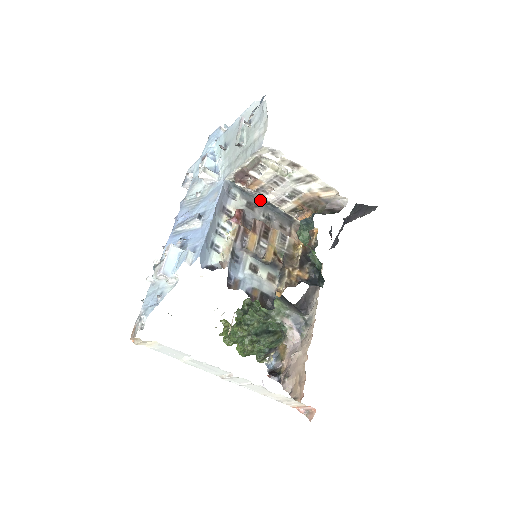
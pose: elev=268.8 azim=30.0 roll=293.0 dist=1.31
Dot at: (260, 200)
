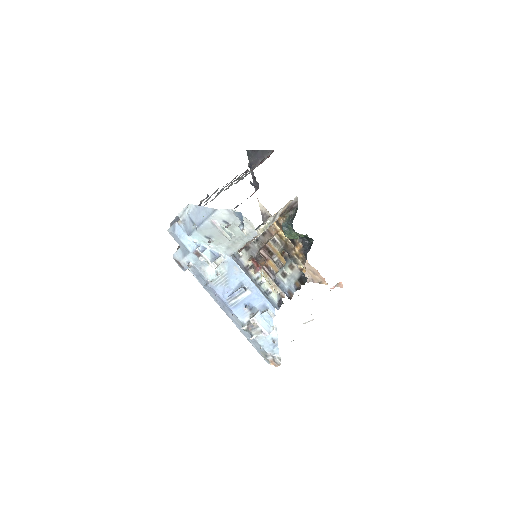
Dot at: occluded
